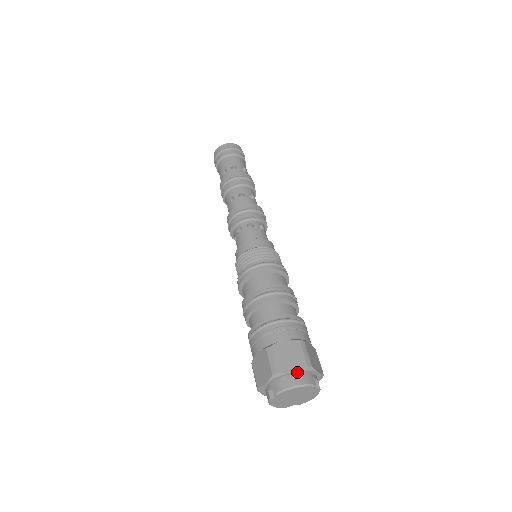
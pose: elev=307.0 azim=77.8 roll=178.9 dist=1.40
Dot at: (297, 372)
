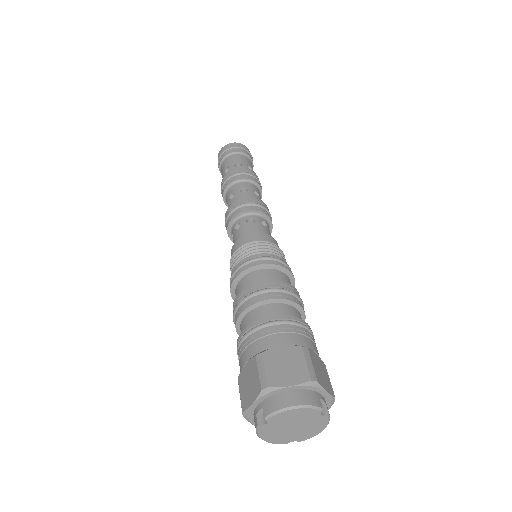
Dot at: (296, 388)
